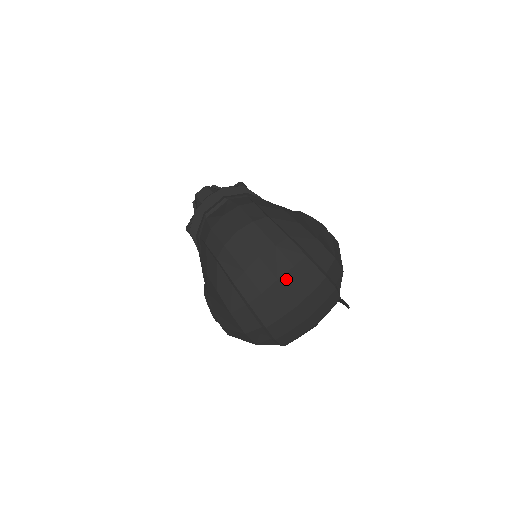
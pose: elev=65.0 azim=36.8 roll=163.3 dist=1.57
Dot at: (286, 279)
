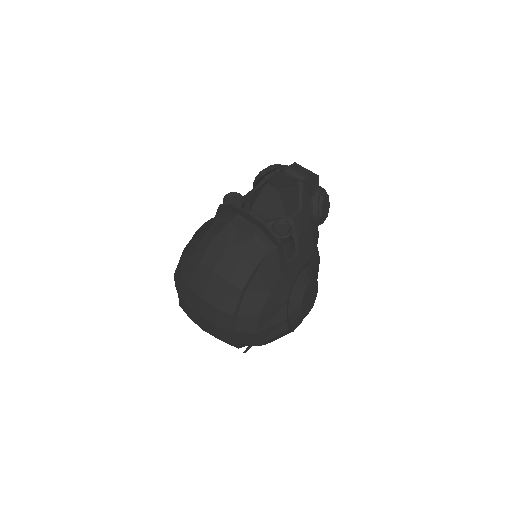
Dot at: (205, 321)
